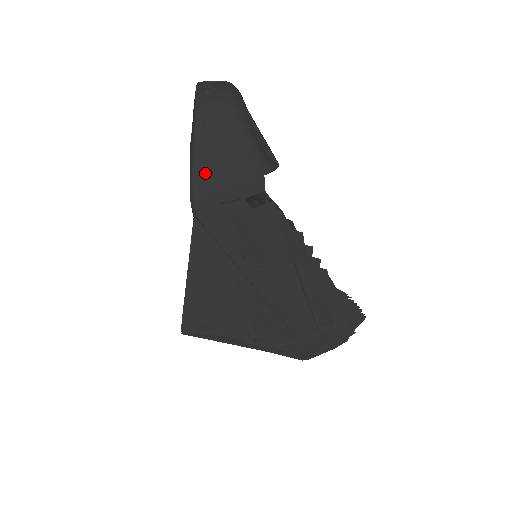
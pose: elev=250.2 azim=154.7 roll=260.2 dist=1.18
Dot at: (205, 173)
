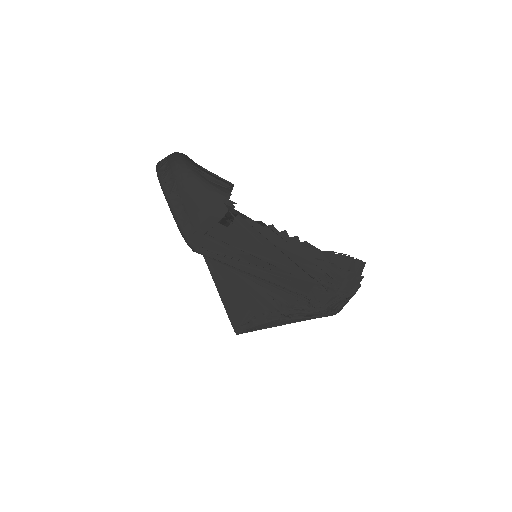
Dot at: (185, 220)
